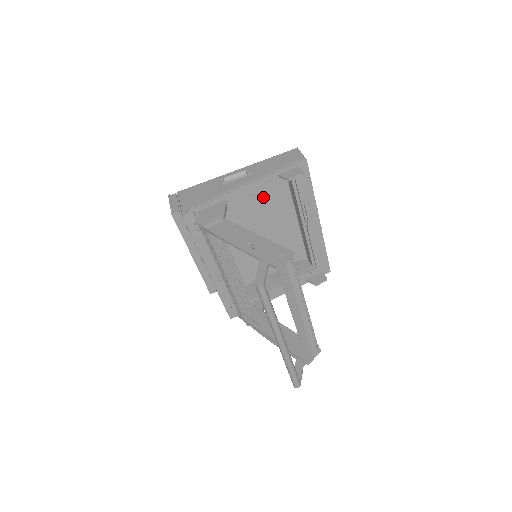
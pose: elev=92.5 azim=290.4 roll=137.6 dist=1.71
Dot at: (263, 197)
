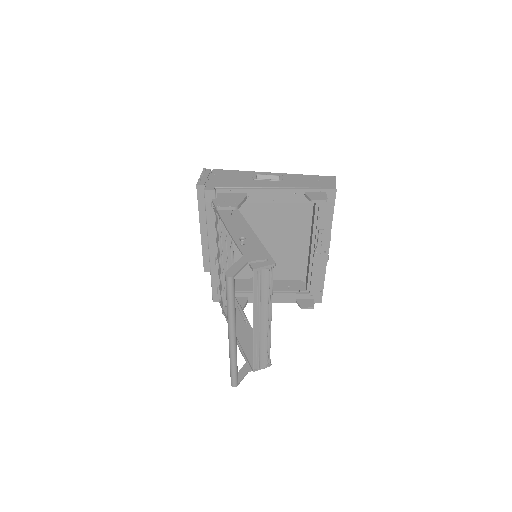
Dot at: (287, 207)
